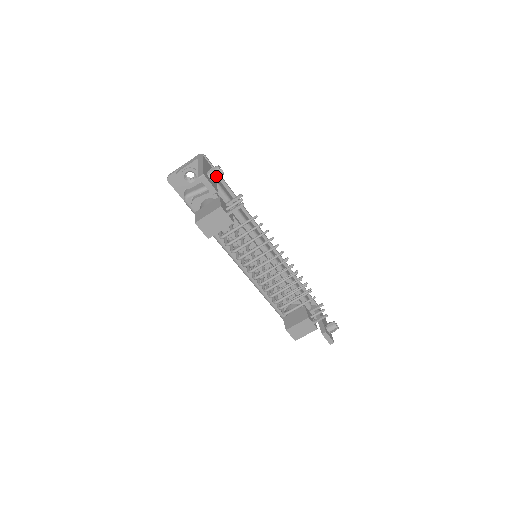
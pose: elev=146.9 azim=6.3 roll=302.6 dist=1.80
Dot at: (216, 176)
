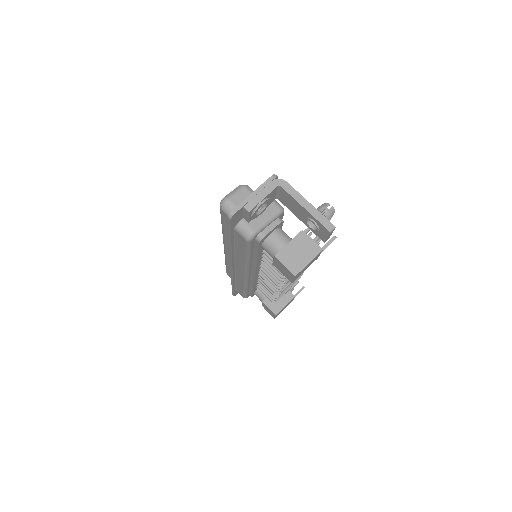
Dot at: (328, 218)
